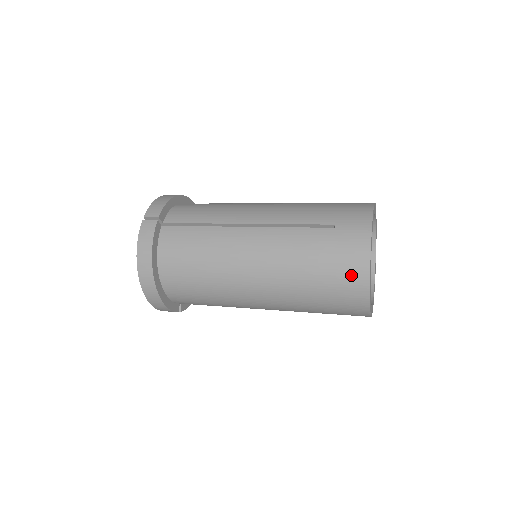
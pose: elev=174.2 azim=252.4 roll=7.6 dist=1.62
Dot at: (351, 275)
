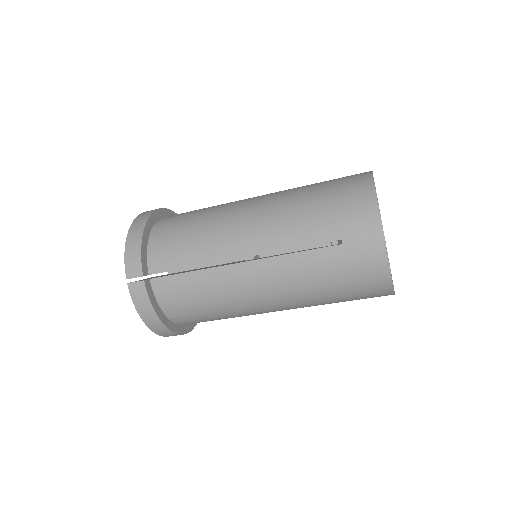
Dot at: (353, 176)
